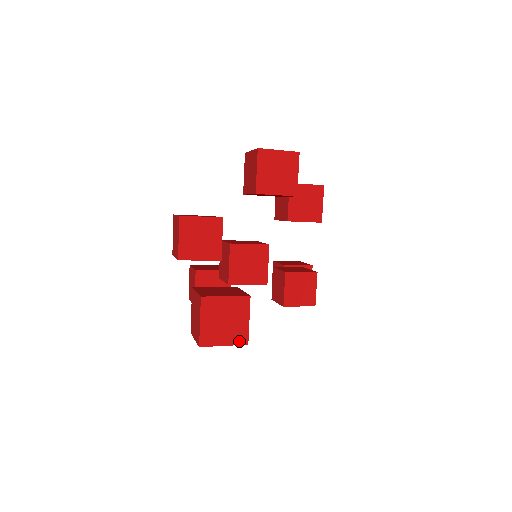
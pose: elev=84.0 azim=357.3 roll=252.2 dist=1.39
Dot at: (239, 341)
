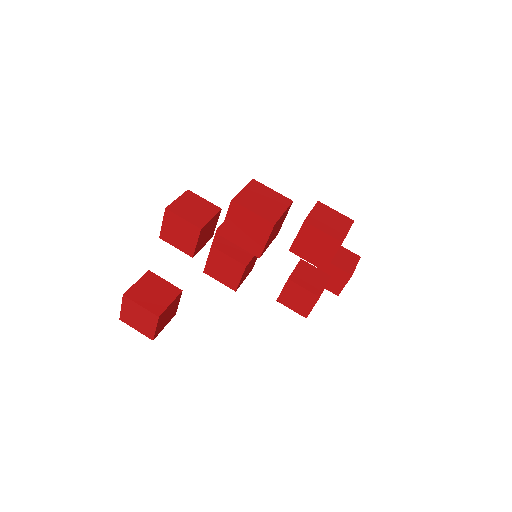
Dot at: (147, 335)
